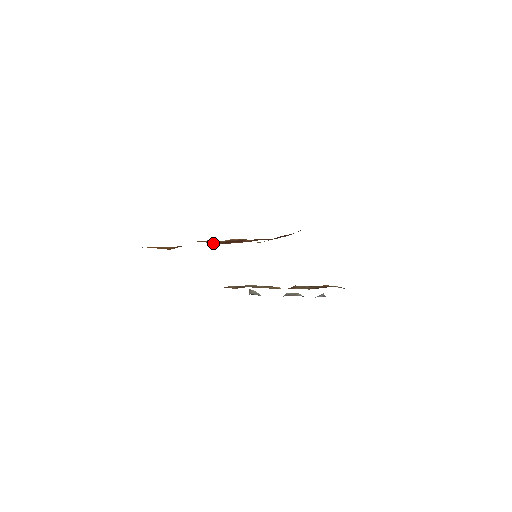
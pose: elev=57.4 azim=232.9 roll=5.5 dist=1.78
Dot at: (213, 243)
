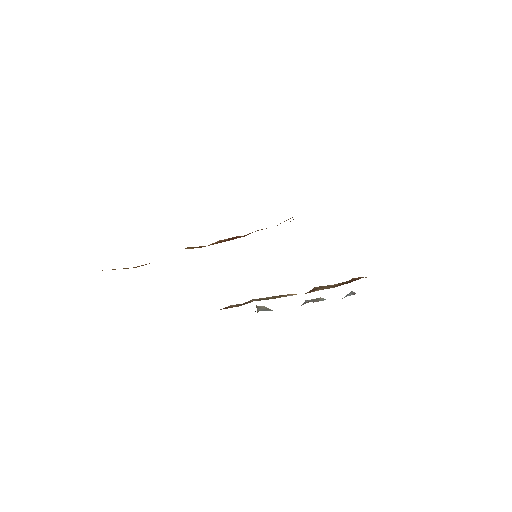
Dot at: occluded
